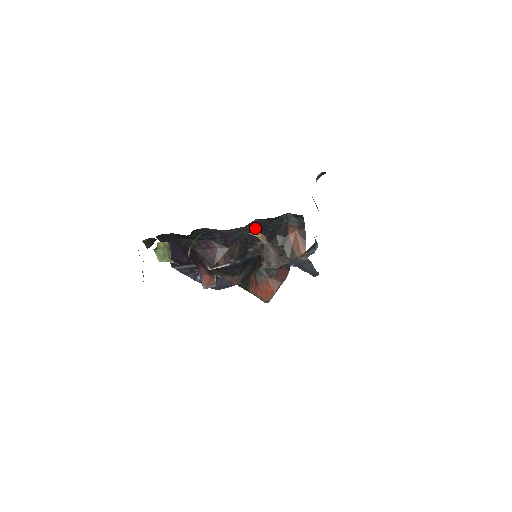
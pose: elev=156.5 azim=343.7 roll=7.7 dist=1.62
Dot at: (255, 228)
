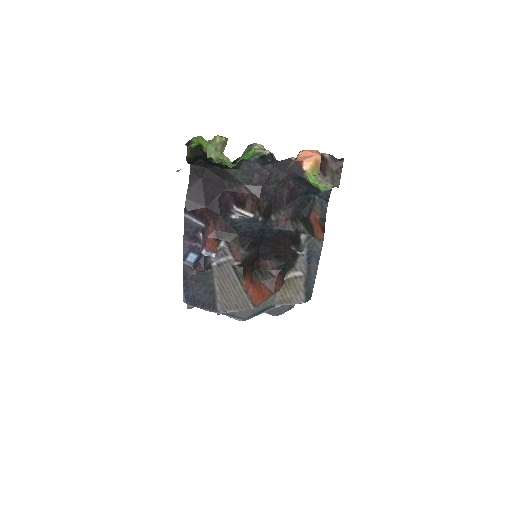
Dot at: (287, 192)
